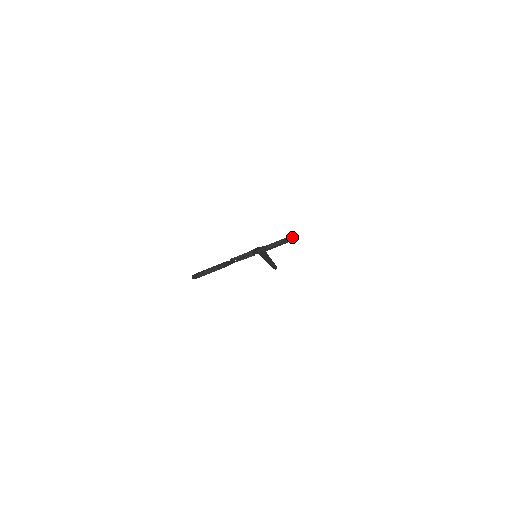
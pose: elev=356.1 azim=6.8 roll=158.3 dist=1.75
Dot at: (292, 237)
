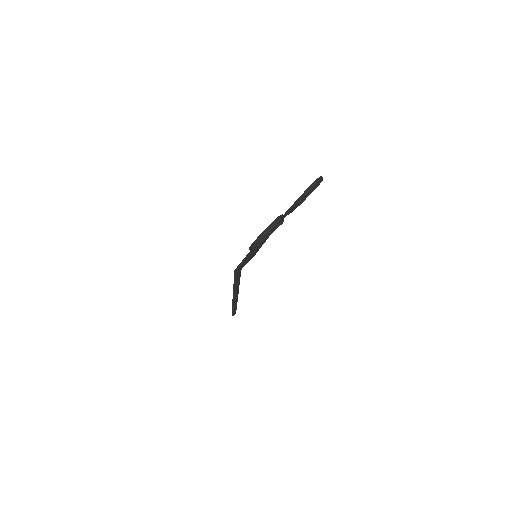
Dot at: occluded
